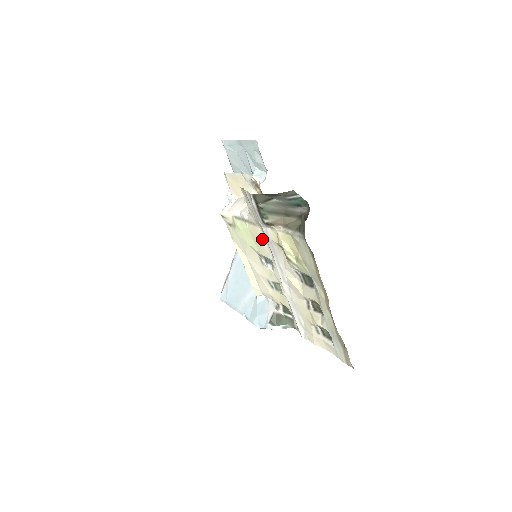
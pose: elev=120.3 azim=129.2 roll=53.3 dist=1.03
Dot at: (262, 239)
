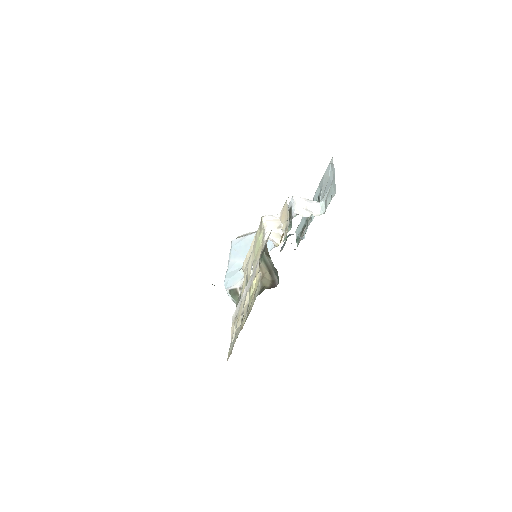
Dot at: (257, 260)
